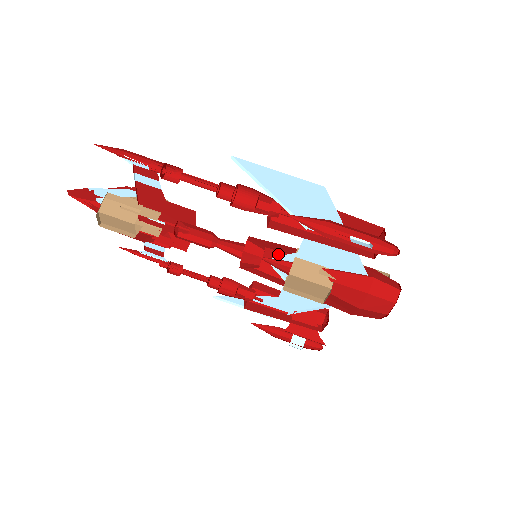
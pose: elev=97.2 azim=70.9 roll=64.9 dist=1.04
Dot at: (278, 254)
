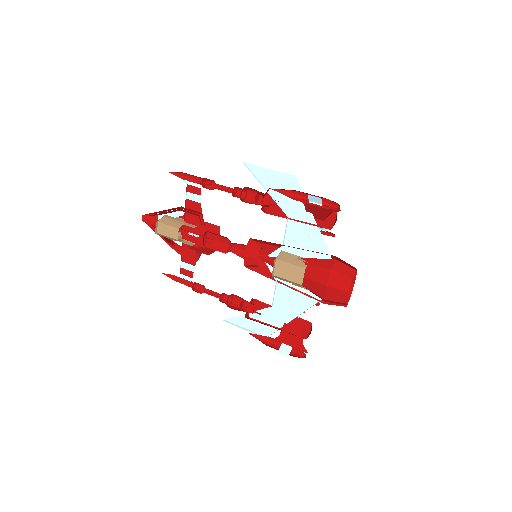
Dot at: occluded
